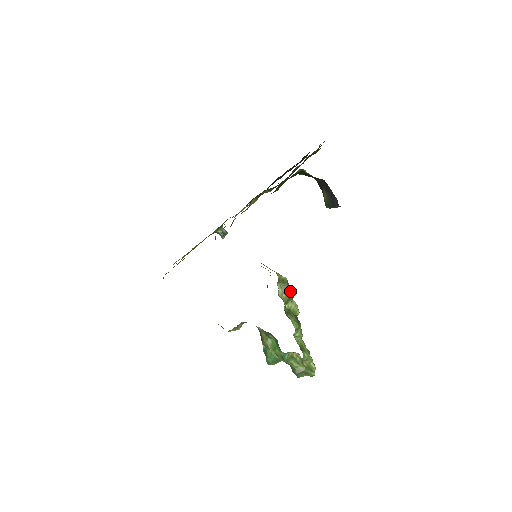
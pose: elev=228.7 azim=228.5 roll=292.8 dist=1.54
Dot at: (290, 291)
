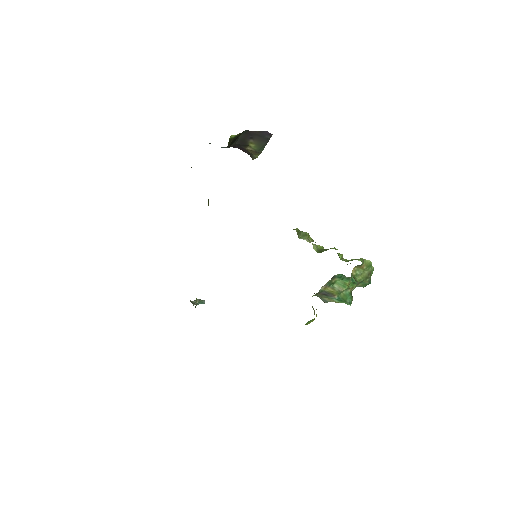
Dot at: (308, 234)
